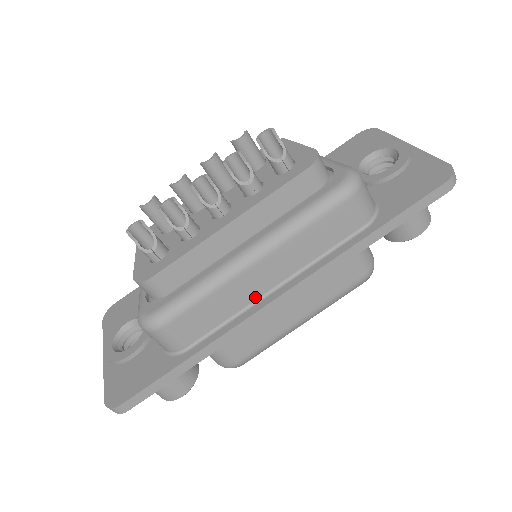
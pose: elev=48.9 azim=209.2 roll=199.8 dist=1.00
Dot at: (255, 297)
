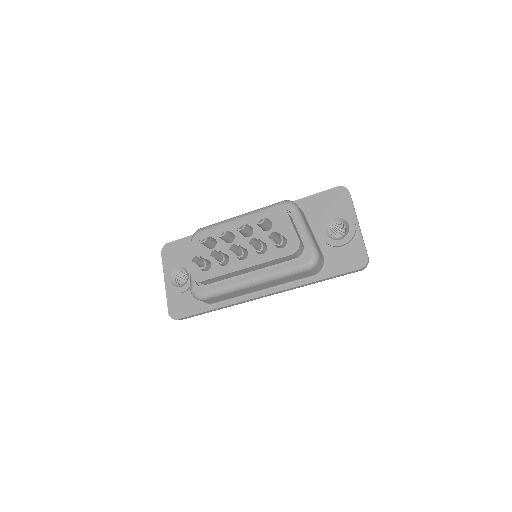
Dot at: (251, 292)
